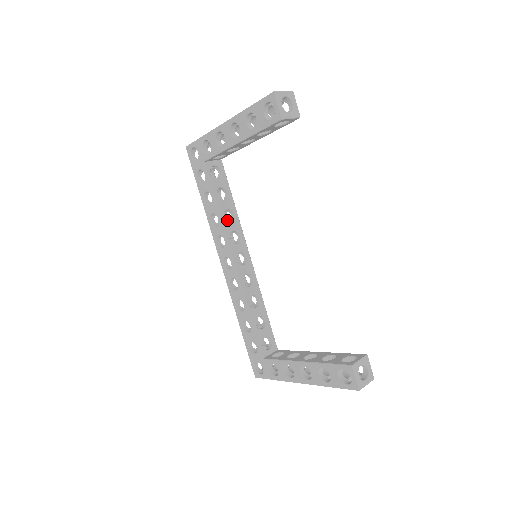
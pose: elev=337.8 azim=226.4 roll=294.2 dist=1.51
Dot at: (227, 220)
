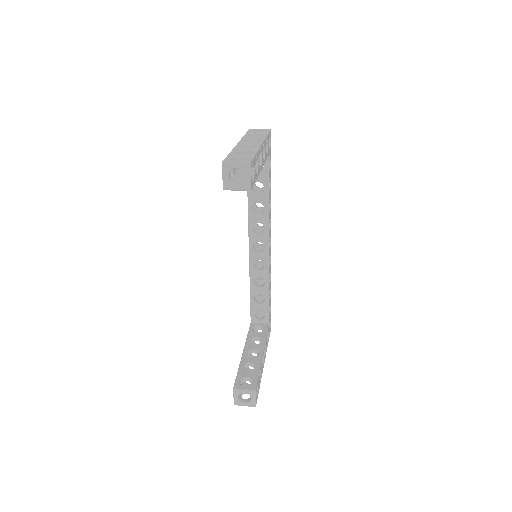
Dot at: occluded
